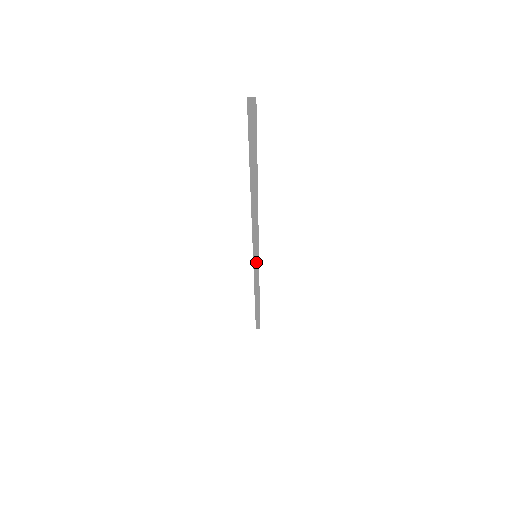
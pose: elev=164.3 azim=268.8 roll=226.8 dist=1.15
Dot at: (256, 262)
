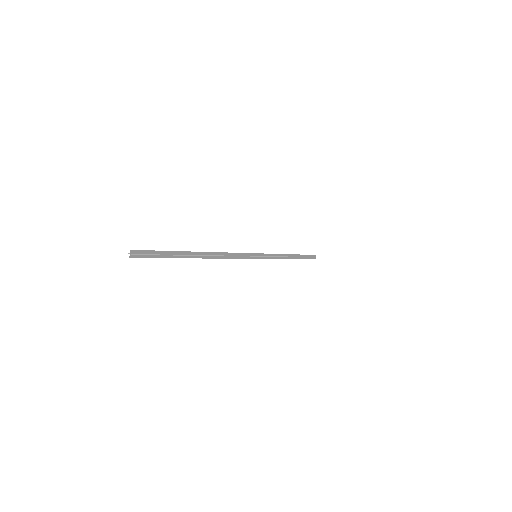
Dot at: (261, 256)
